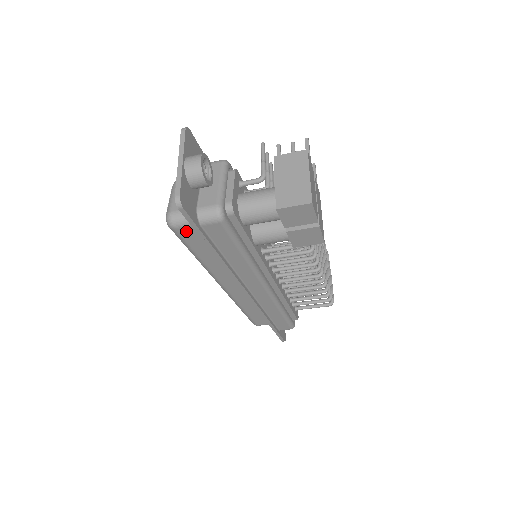
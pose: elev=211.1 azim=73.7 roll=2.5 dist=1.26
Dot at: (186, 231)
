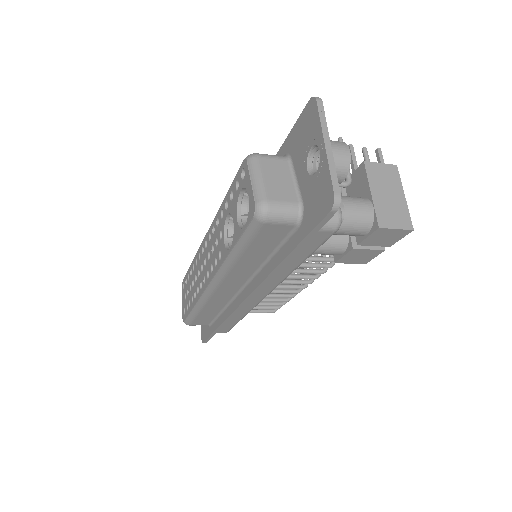
Dot at: (272, 228)
